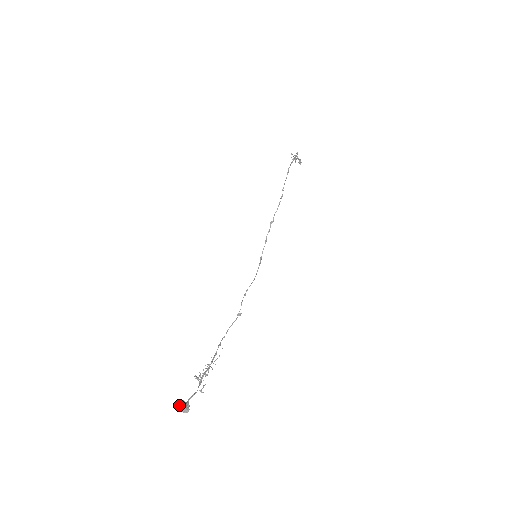
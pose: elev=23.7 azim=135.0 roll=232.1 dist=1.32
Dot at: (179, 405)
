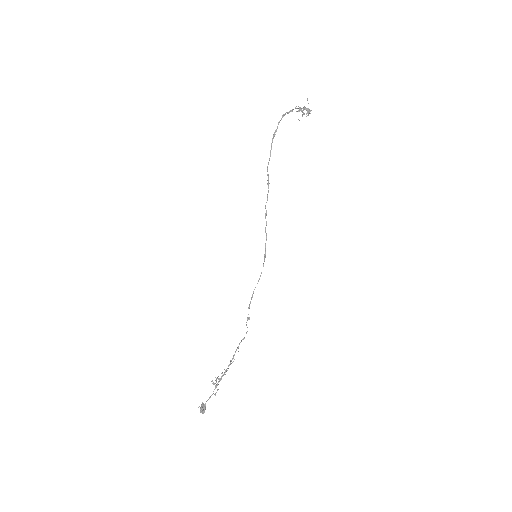
Dot at: occluded
